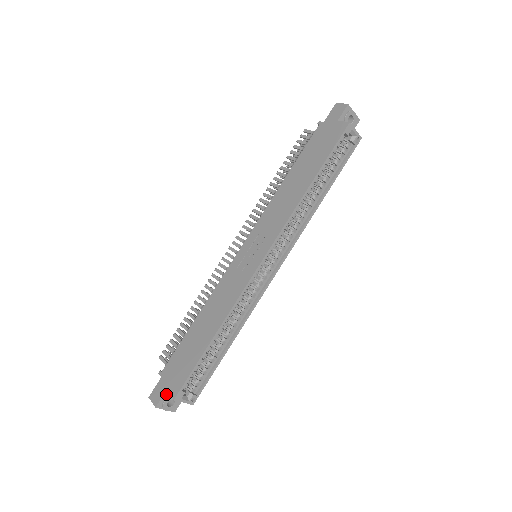
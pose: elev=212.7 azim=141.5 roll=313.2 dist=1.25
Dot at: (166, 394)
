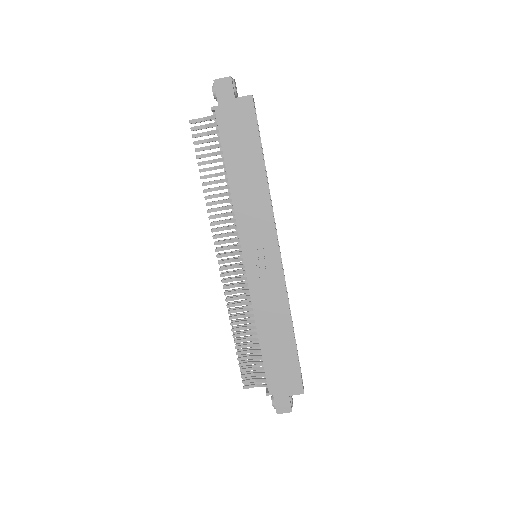
Dot at: (289, 398)
